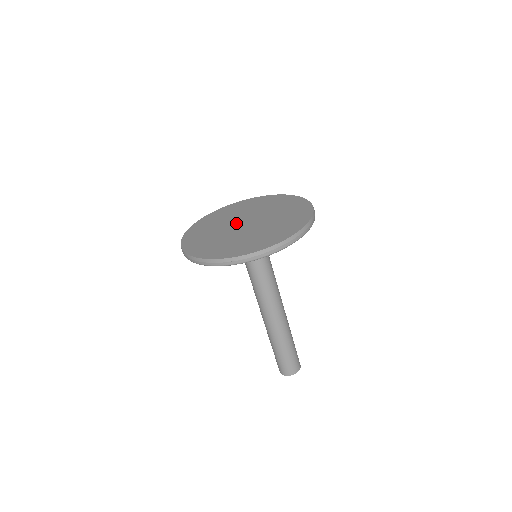
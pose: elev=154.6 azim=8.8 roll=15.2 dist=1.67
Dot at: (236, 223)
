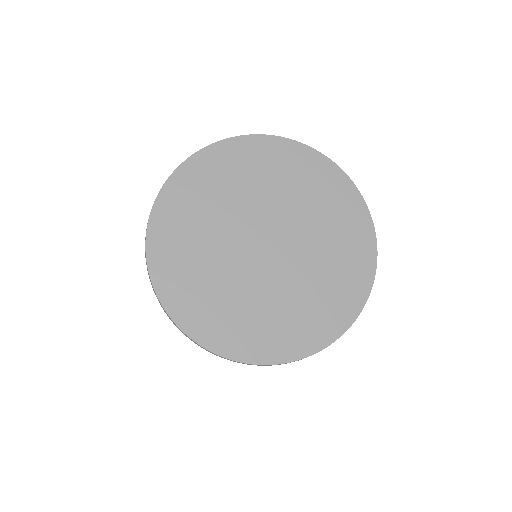
Dot at: (249, 233)
